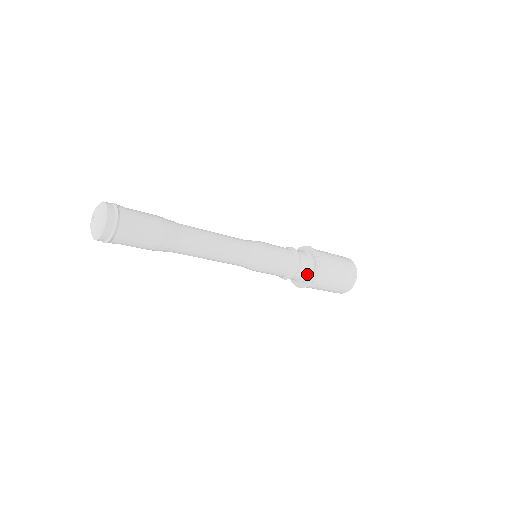
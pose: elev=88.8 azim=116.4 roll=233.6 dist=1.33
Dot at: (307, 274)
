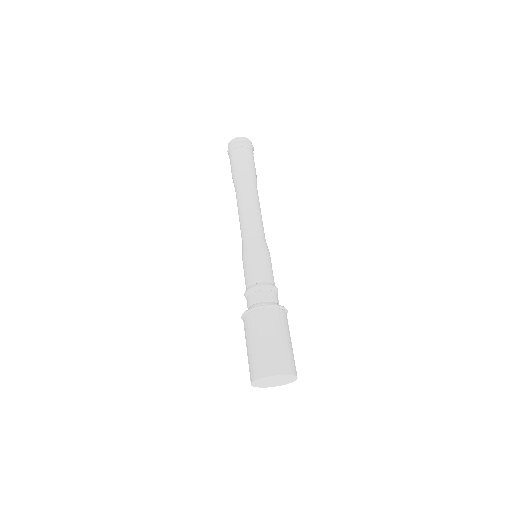
Dot at: (266, 302)
